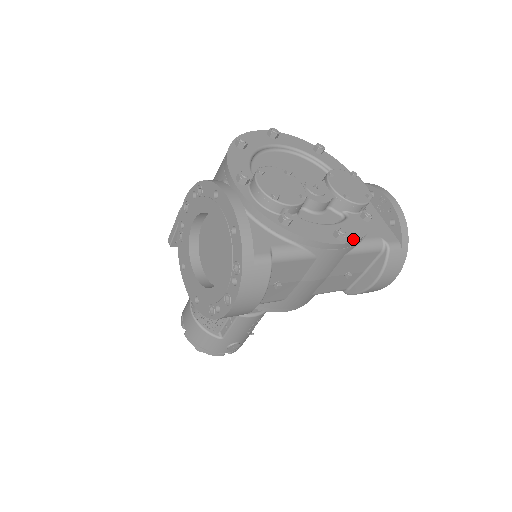
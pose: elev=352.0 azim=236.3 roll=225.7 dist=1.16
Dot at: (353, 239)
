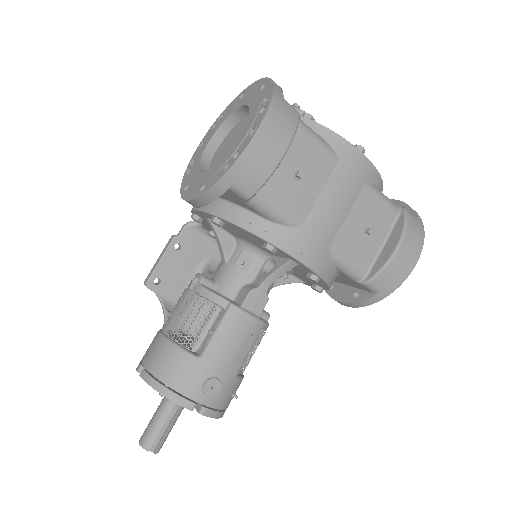
Dot at: (371, 164)
